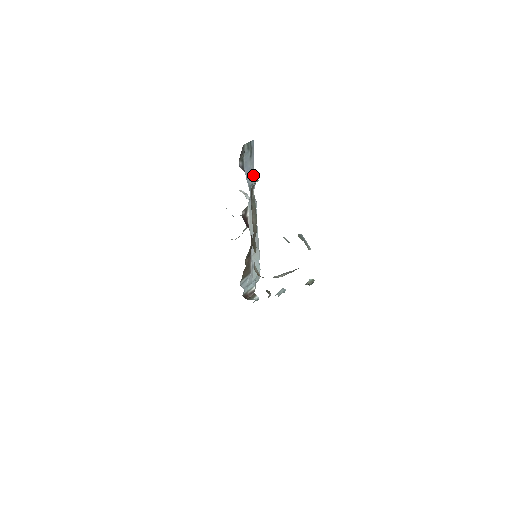
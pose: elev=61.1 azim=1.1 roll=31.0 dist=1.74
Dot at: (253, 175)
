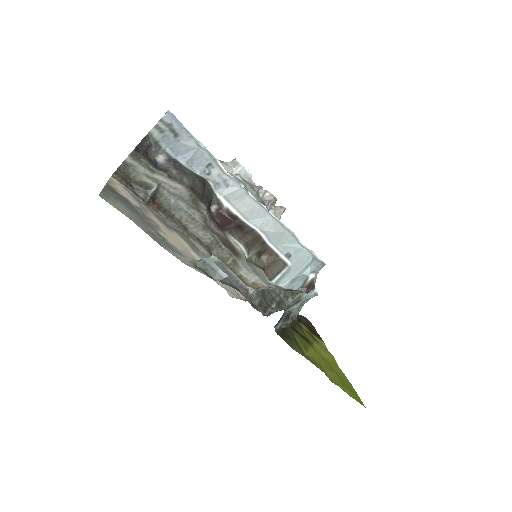
Dot at: (137, 190)
